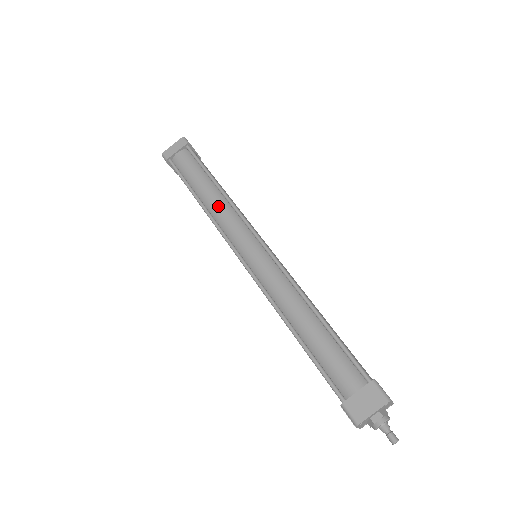
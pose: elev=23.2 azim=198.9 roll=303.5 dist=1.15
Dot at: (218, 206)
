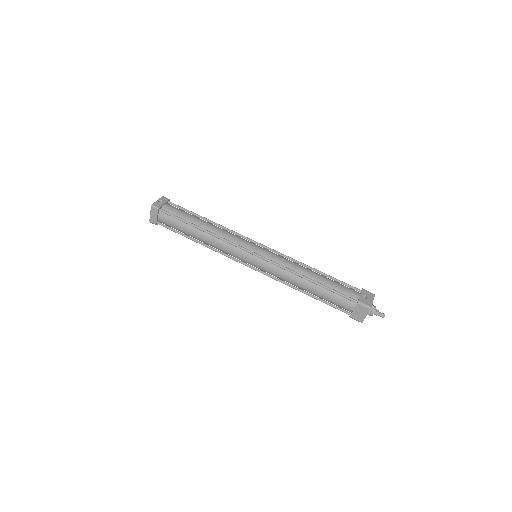
Dot at: (213, 243)
